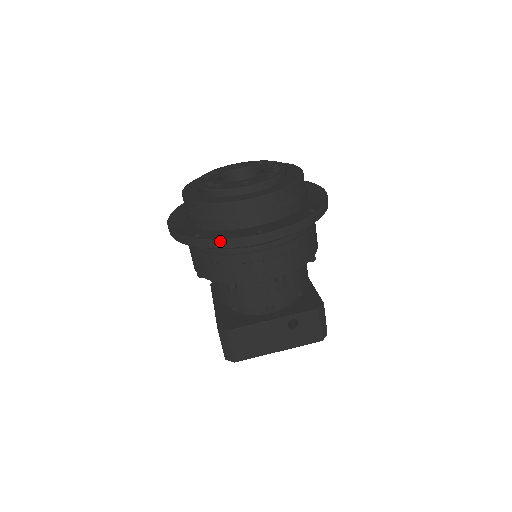
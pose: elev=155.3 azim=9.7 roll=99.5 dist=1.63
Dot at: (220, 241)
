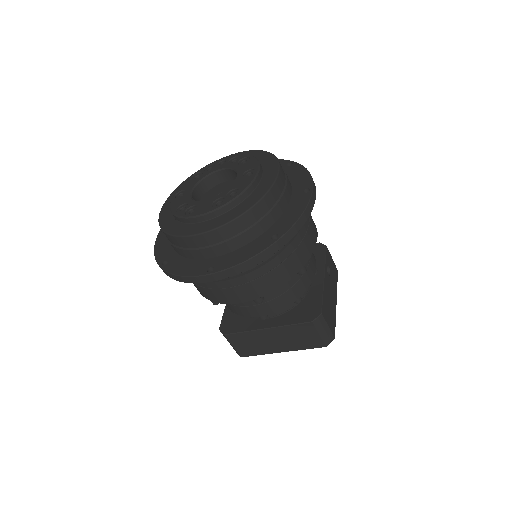
Dot at: (301, 218)
